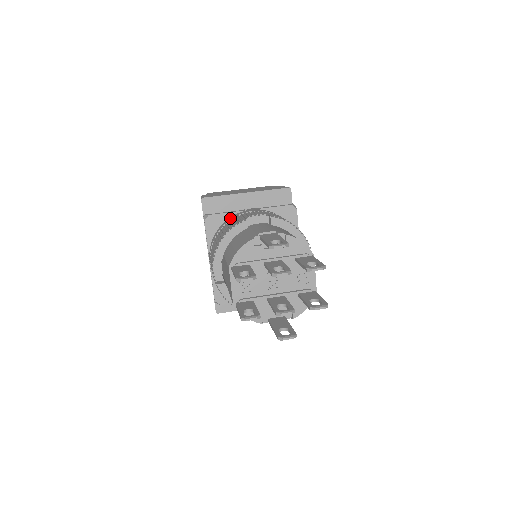
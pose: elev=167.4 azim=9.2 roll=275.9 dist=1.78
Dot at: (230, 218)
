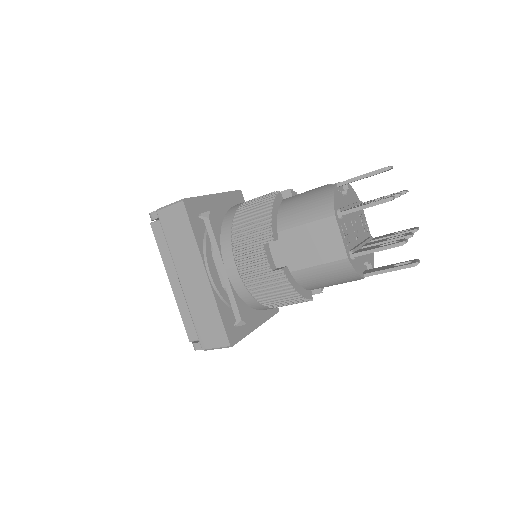
Dot at: (231, 211)
